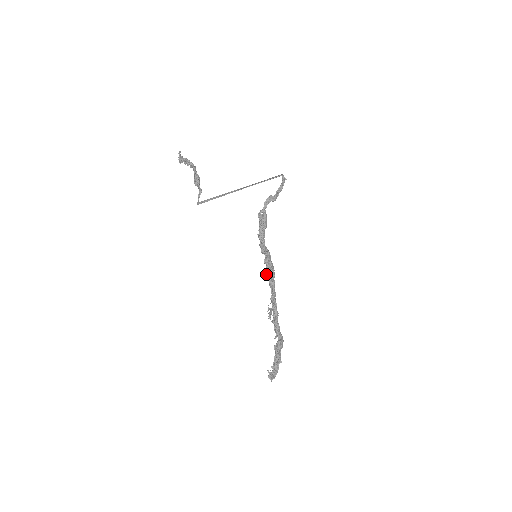
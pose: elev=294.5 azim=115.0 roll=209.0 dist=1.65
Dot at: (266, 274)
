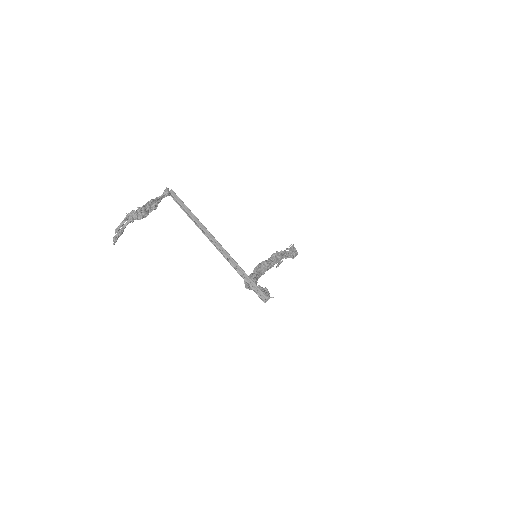
Dot at: occluded
